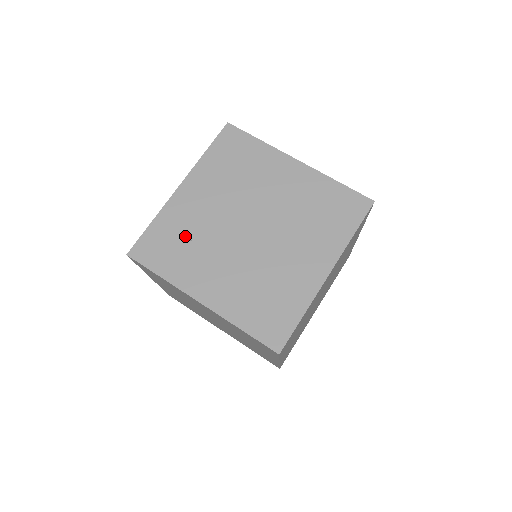
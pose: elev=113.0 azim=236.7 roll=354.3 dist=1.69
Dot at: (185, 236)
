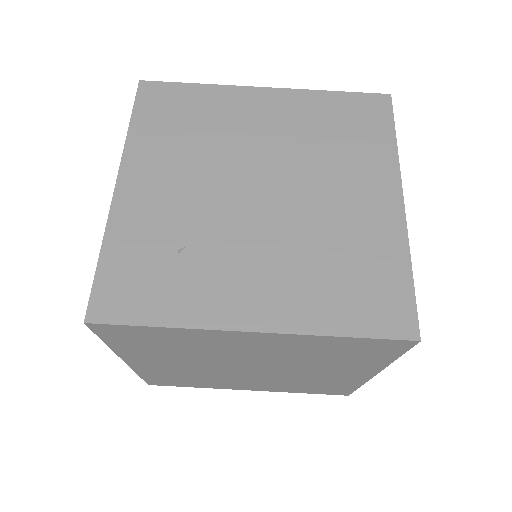
Dot at: (168, 248)
